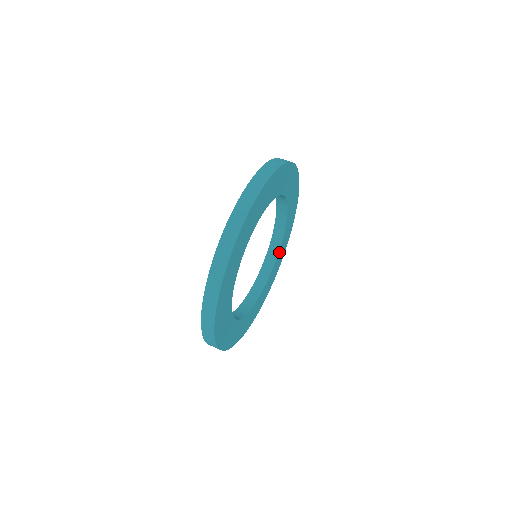
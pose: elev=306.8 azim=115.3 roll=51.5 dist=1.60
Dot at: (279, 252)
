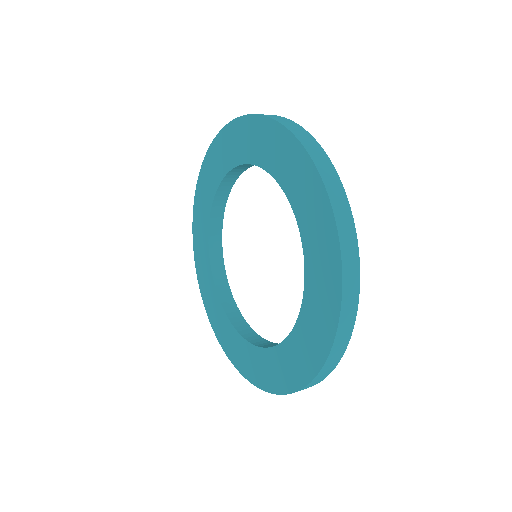
Dot at: (220, 221)
